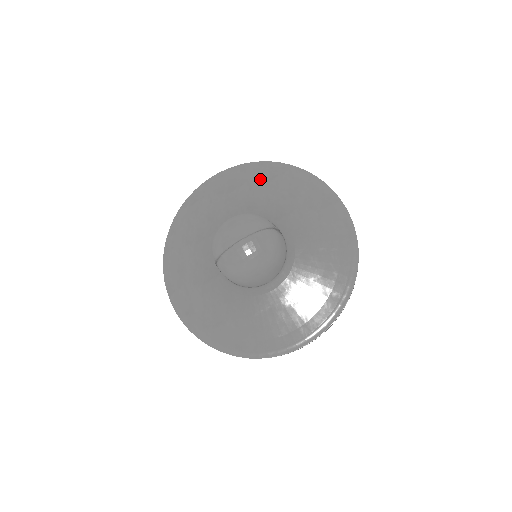
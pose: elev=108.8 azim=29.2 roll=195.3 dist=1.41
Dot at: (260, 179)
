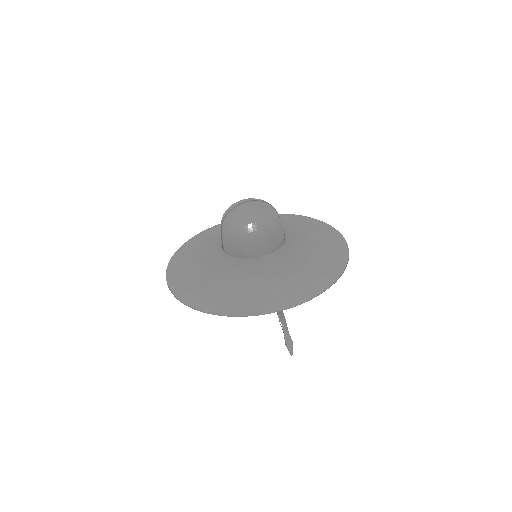
Dot at: occluded
